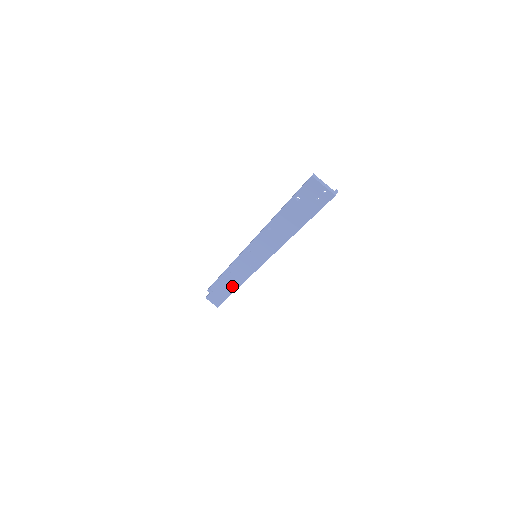
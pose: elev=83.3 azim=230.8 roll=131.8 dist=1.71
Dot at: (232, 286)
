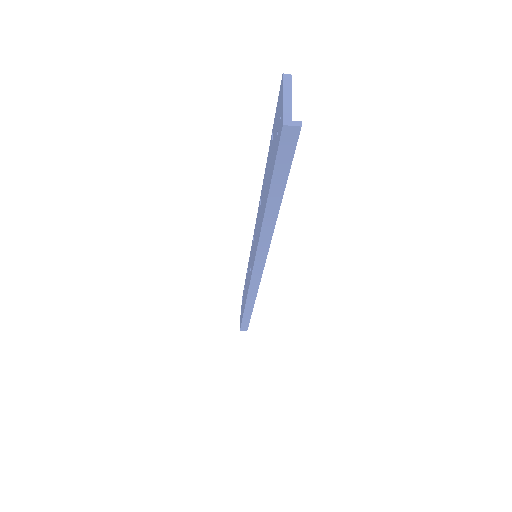
Dot at: occluded
